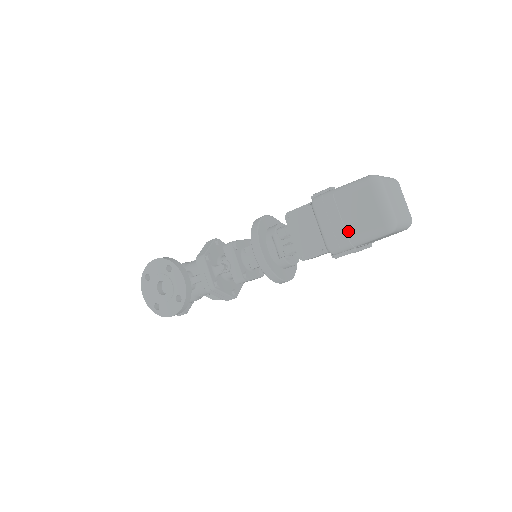
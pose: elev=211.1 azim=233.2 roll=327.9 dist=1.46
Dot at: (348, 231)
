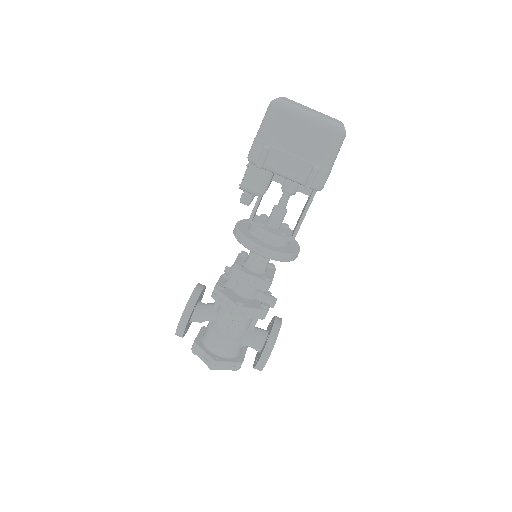
Dot at: occluded
